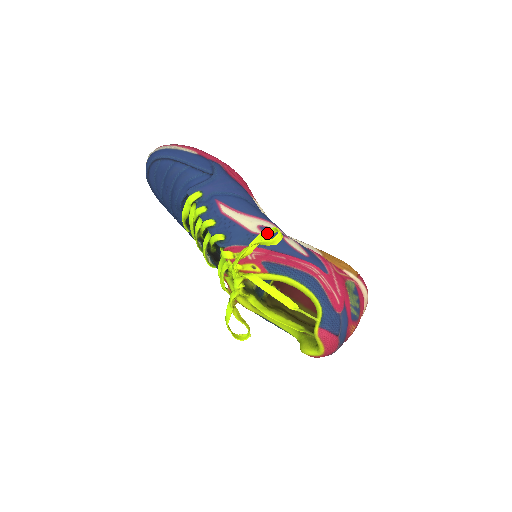
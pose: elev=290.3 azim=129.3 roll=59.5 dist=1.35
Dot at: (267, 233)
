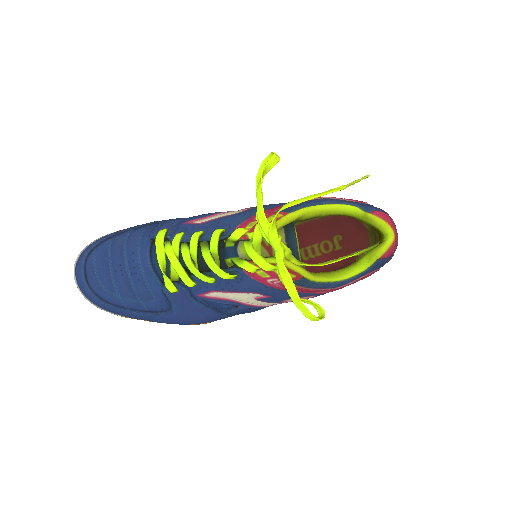
Dot at: (261, 172)
